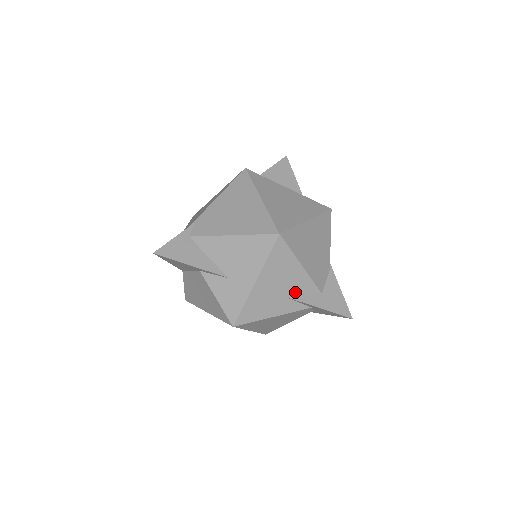
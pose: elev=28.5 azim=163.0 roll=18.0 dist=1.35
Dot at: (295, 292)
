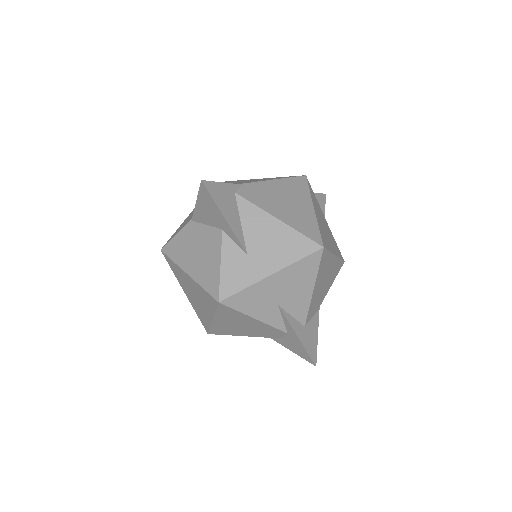
Dot at: (289, 309)
